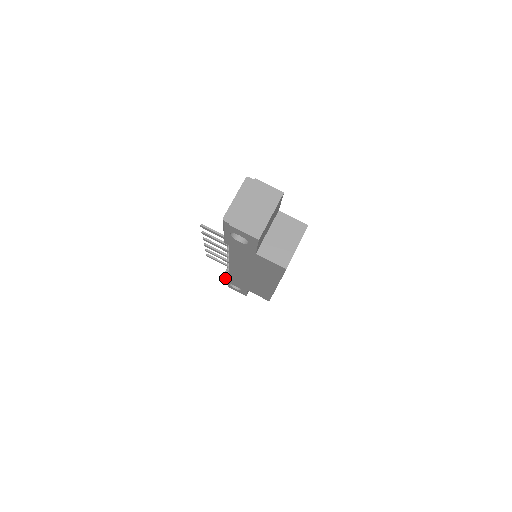
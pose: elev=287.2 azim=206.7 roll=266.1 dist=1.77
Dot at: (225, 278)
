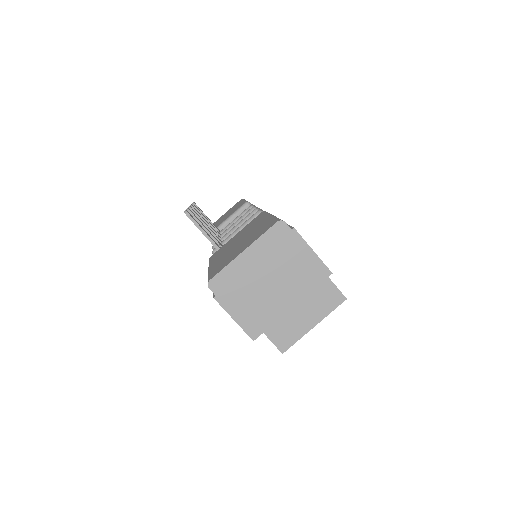
Dot at: occluded
